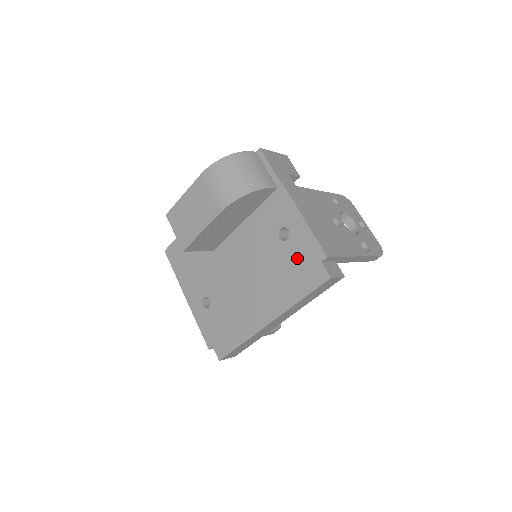
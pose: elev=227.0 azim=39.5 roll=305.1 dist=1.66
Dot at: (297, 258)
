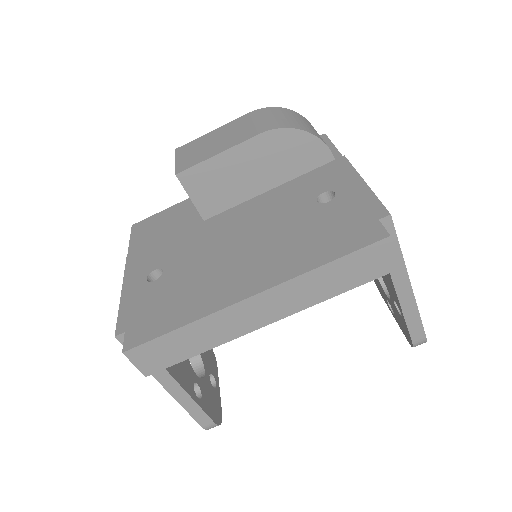
Dot at: (338, 218)
